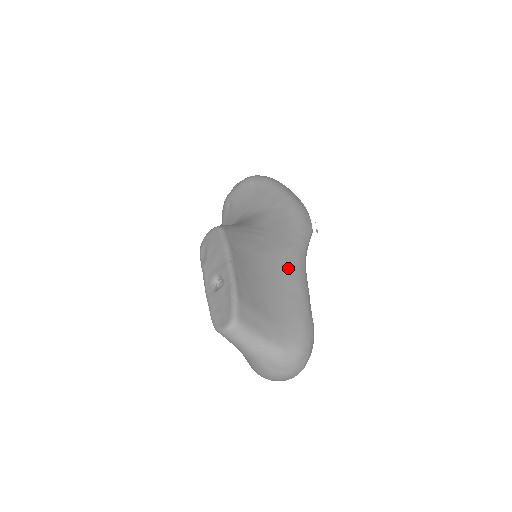
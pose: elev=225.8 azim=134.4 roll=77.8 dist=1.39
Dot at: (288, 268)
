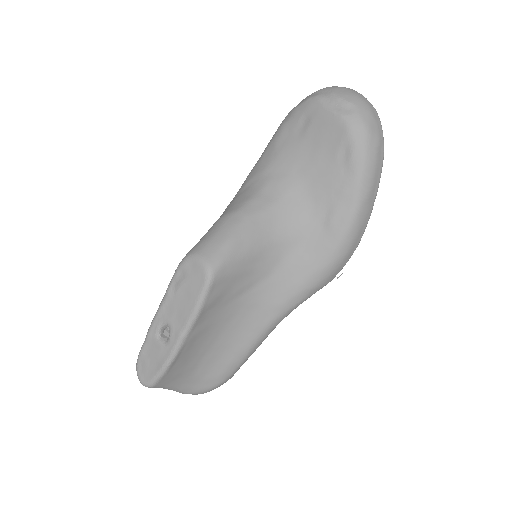
Dot at: (254, 330)
